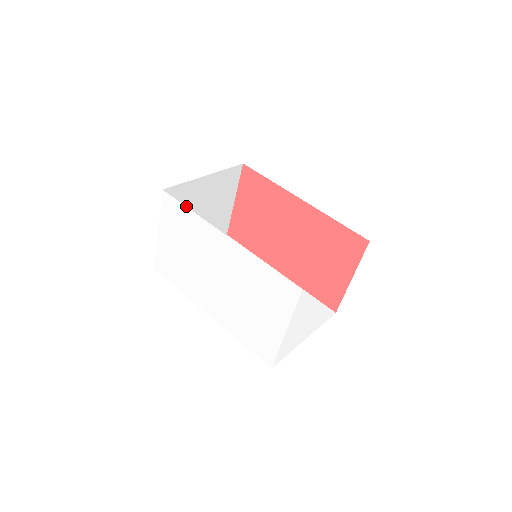
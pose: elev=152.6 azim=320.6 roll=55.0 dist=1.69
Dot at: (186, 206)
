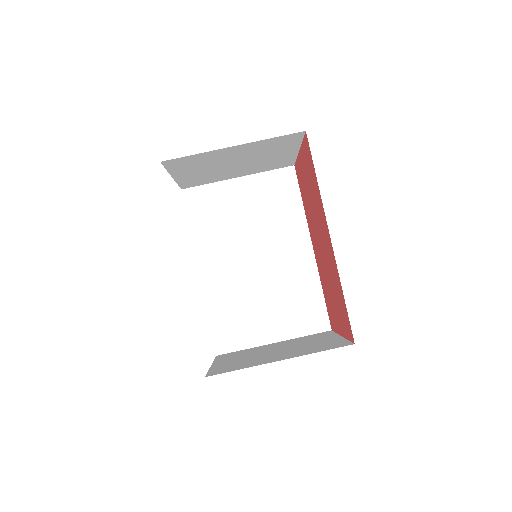
Dot at: (209, 162)
